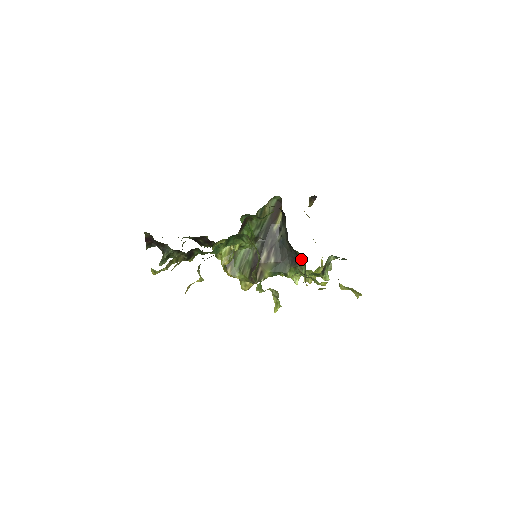
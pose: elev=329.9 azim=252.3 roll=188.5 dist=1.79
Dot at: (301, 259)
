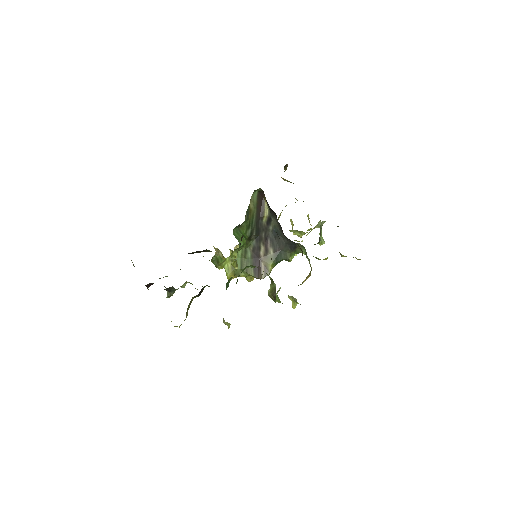
Dot at: (299, 243)
